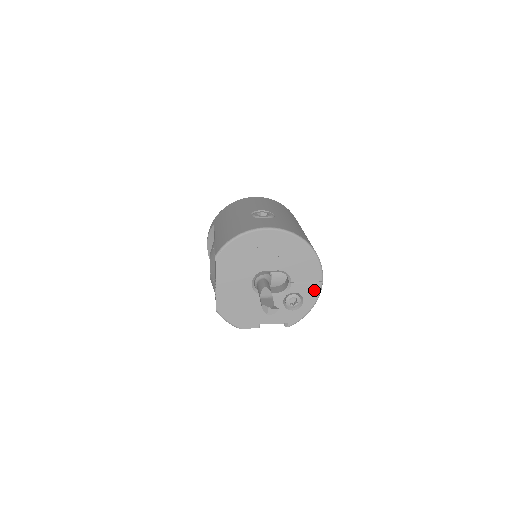
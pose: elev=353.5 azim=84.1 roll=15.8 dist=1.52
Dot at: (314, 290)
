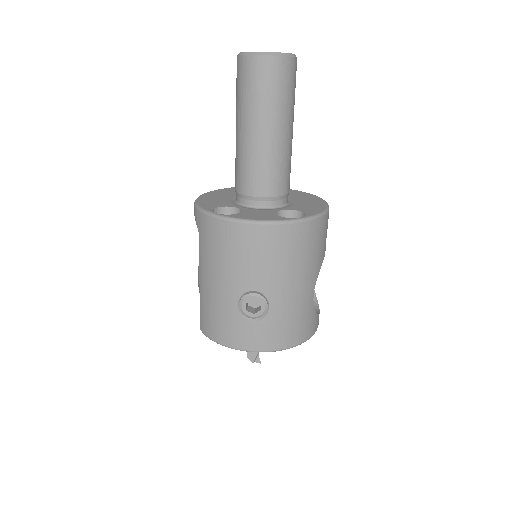
Dot at: occluded
